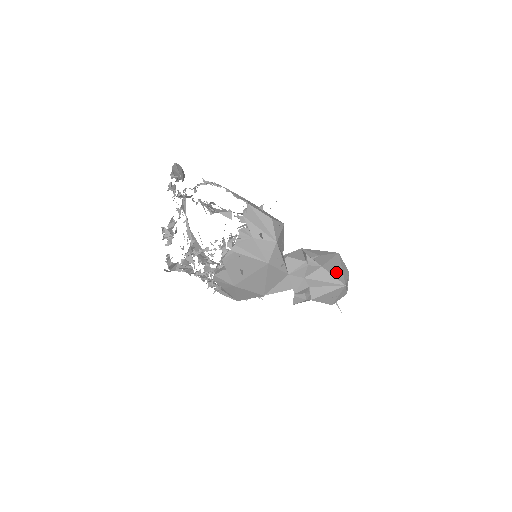
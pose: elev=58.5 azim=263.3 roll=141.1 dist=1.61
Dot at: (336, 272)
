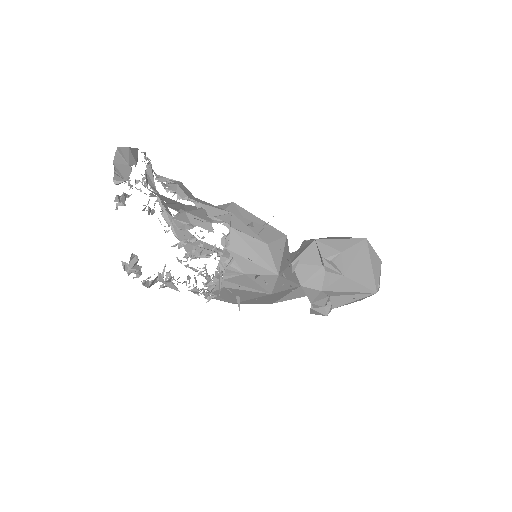
Dot at: (364, 276)
